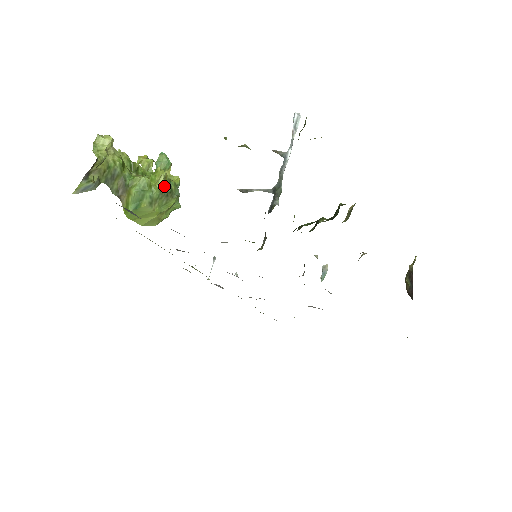
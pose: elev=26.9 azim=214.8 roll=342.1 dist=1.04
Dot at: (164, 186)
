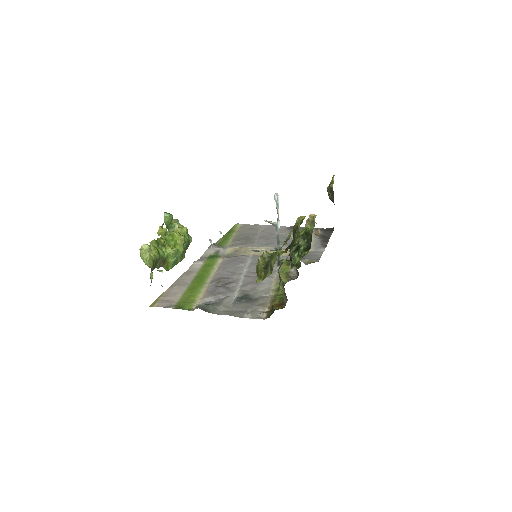
Dot at: (184, 244)
